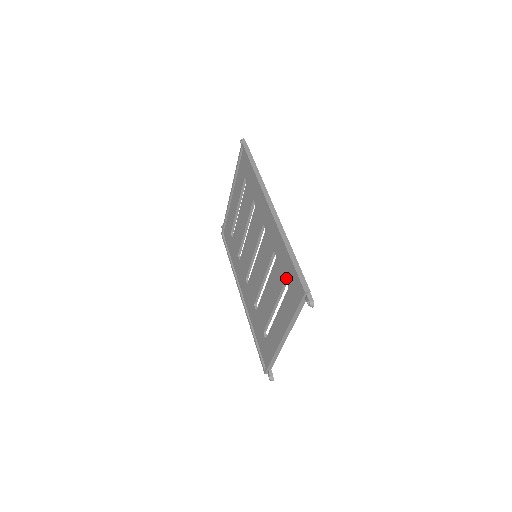
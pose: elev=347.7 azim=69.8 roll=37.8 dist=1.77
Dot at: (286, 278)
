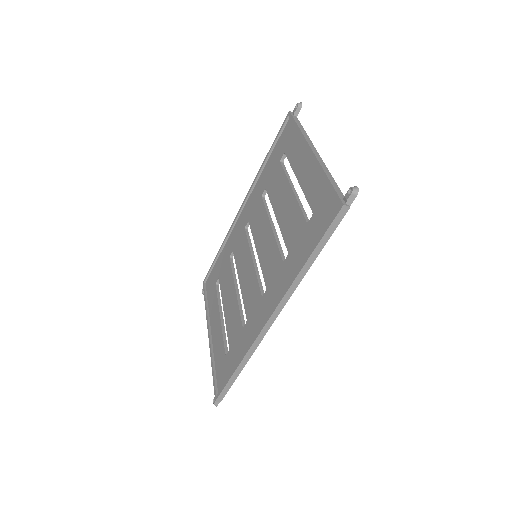
Dot at: (279, 159)
